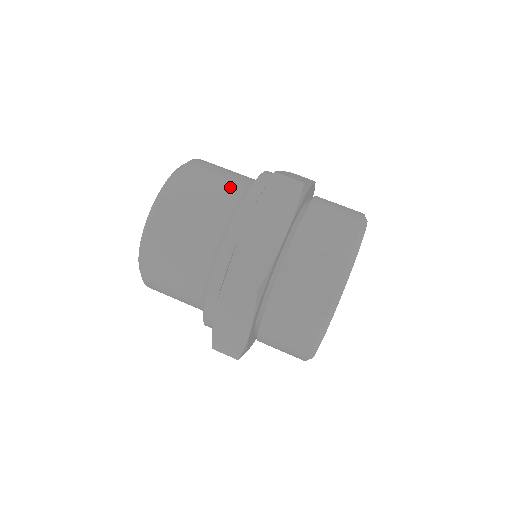
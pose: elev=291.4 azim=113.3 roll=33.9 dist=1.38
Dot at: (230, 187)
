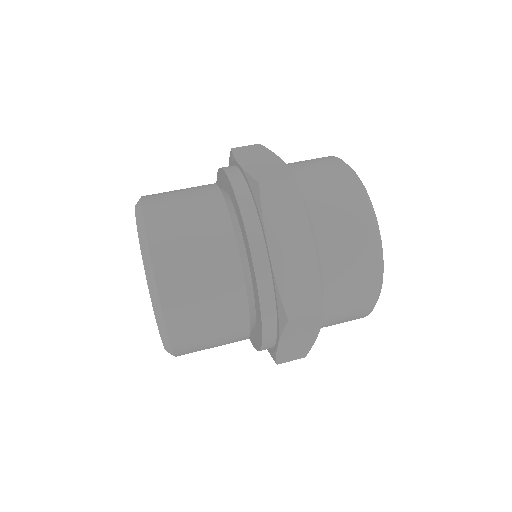
Dot at: (212, 220)
